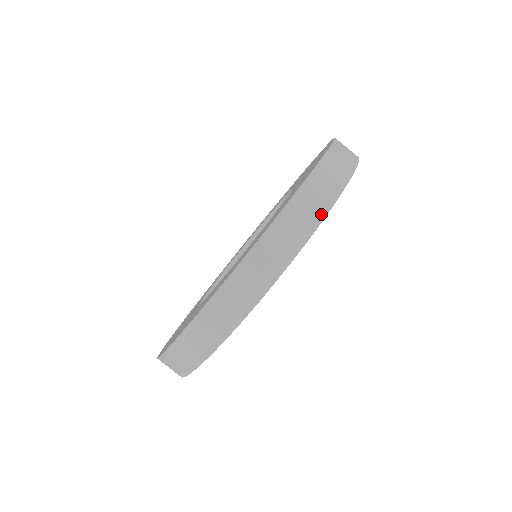
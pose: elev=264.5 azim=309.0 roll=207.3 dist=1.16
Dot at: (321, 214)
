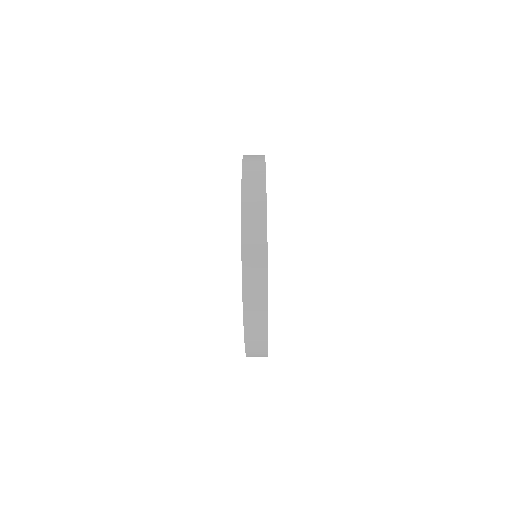
Dot at: (265, 332)
